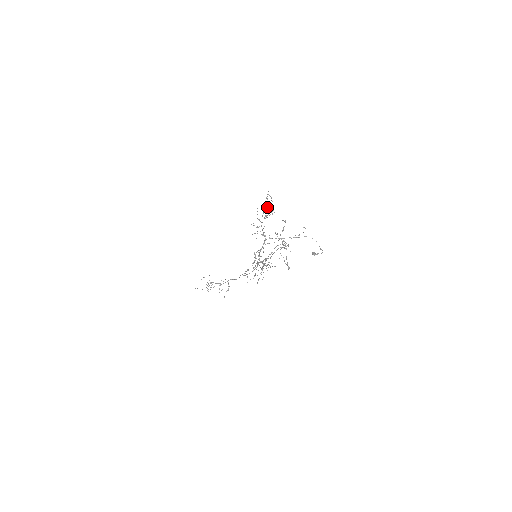
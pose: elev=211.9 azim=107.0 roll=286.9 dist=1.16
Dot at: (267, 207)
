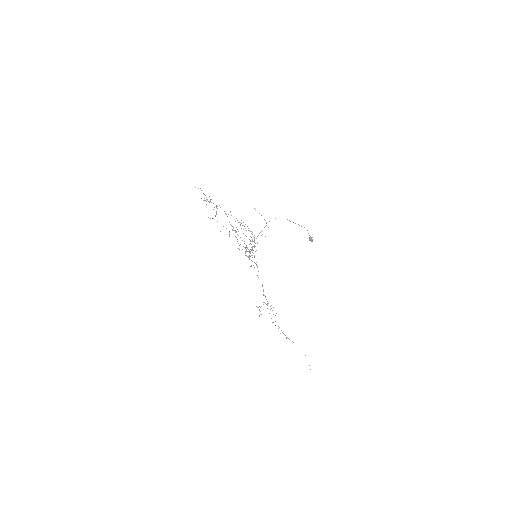
Dot at: occluded
